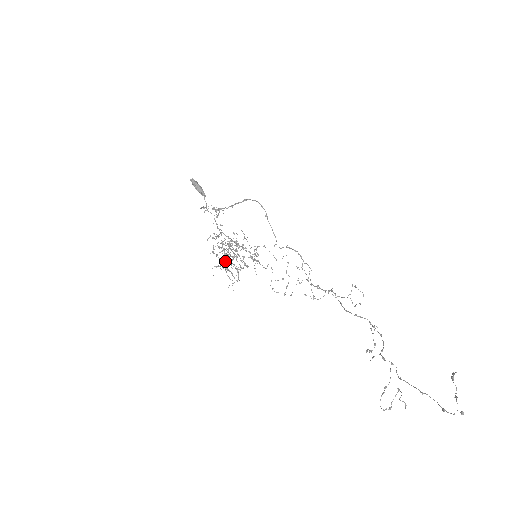
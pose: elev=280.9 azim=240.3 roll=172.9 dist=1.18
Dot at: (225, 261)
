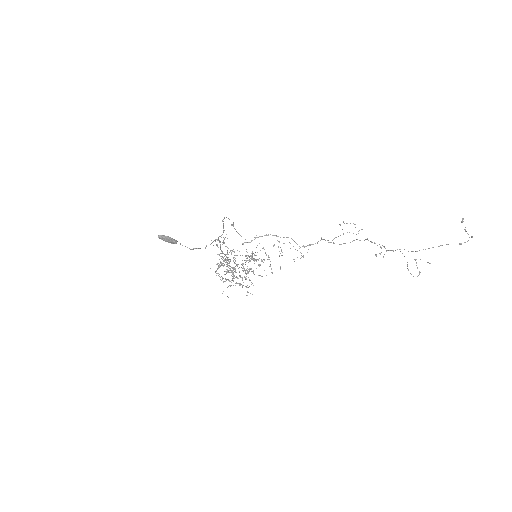
Dot at: (233, 278)
